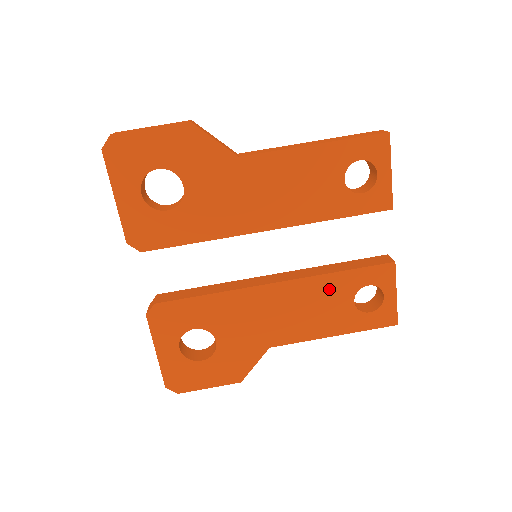
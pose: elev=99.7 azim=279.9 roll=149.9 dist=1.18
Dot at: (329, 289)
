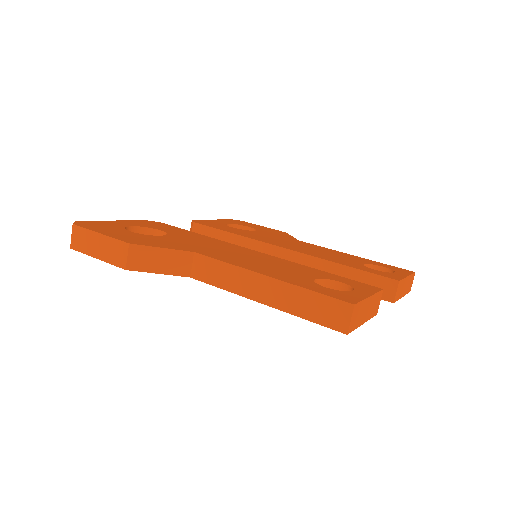
Dot at: (298, 268)
